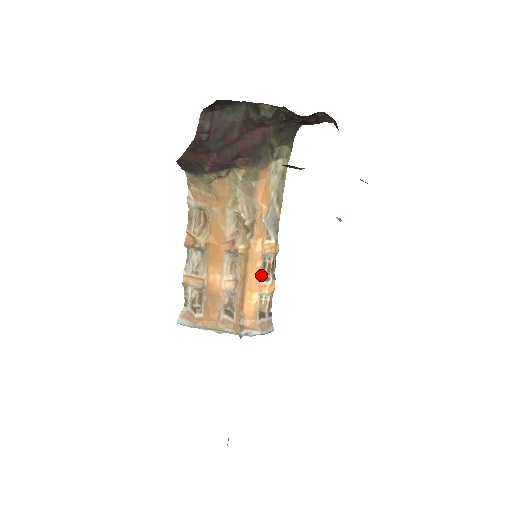
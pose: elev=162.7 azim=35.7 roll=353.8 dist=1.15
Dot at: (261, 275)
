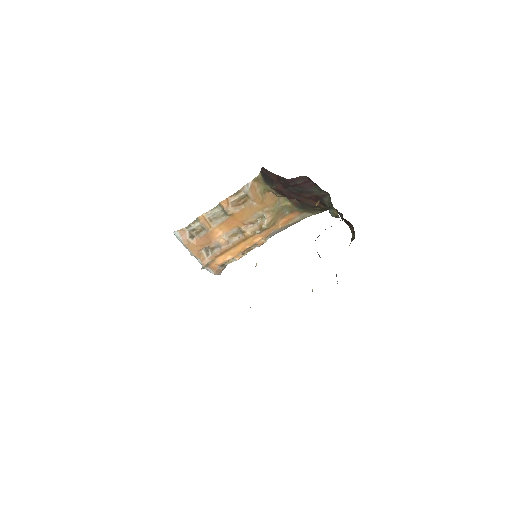
Dot at: (243, 251)
